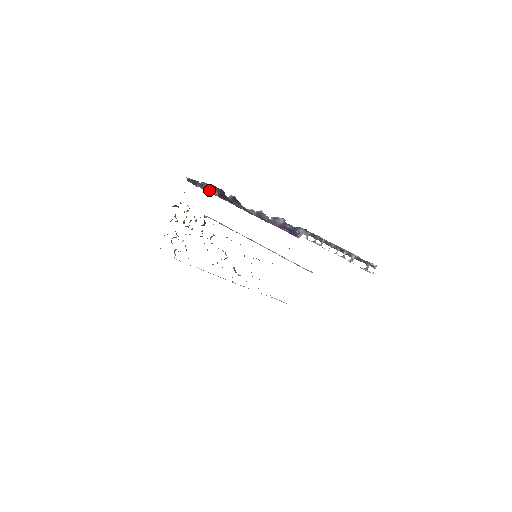
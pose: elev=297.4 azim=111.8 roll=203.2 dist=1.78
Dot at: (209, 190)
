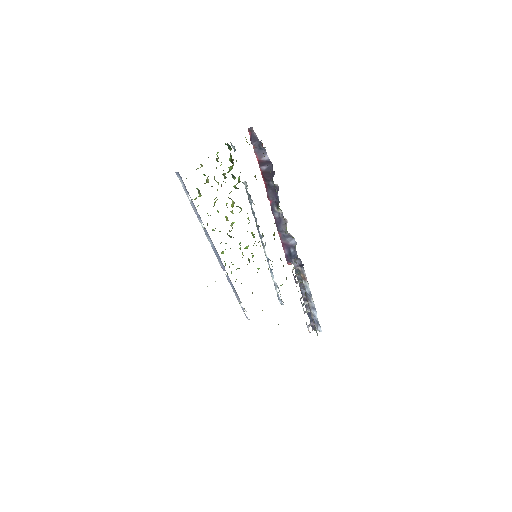
Dot at: (260, 158)
